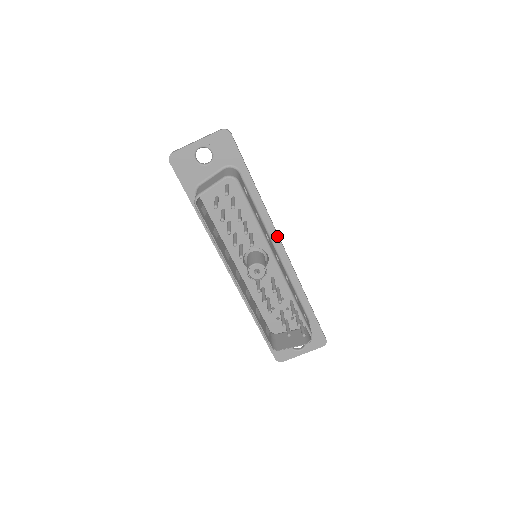
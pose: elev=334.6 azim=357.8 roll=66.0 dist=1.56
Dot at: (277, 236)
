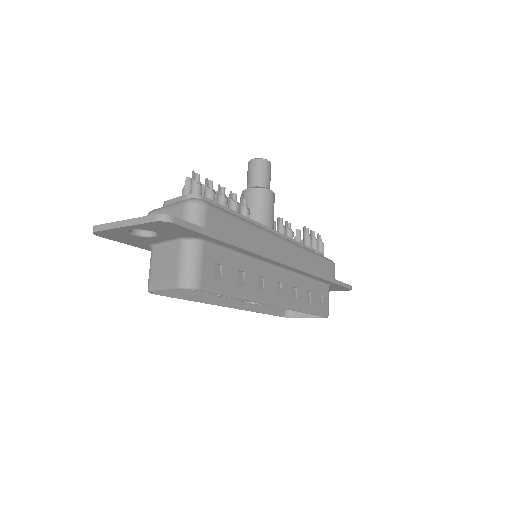
Dot at: (277, 262)
